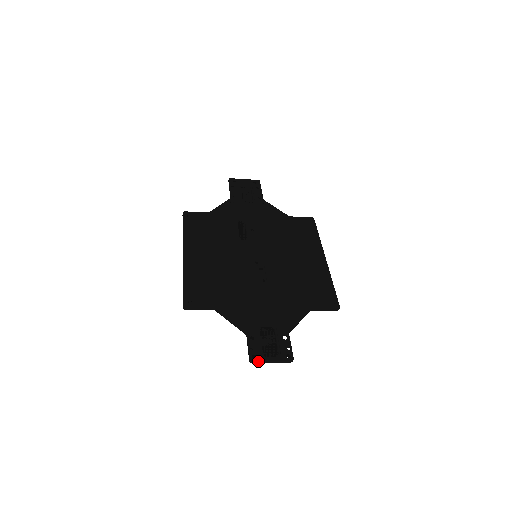
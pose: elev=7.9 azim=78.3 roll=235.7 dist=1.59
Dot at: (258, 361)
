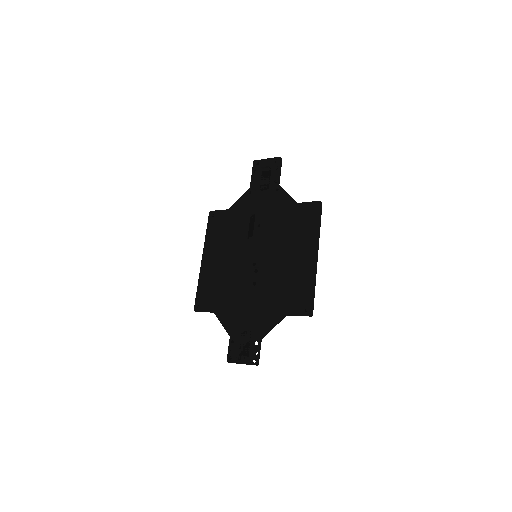
Dot at: occluded
